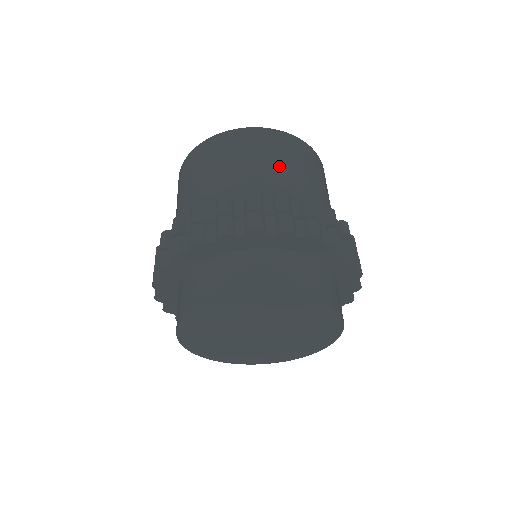
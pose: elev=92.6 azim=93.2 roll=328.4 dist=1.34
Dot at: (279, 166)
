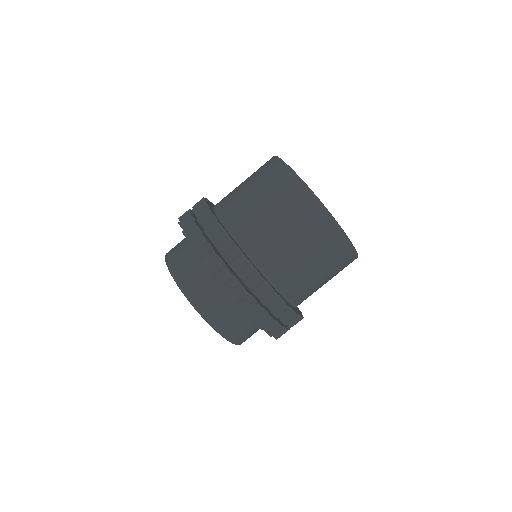
Dot at: (285, 232)
